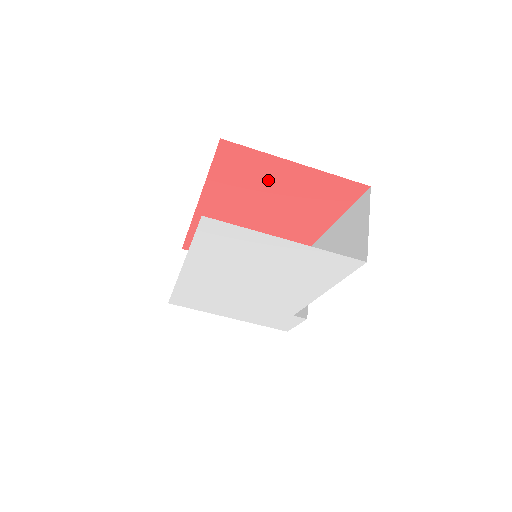
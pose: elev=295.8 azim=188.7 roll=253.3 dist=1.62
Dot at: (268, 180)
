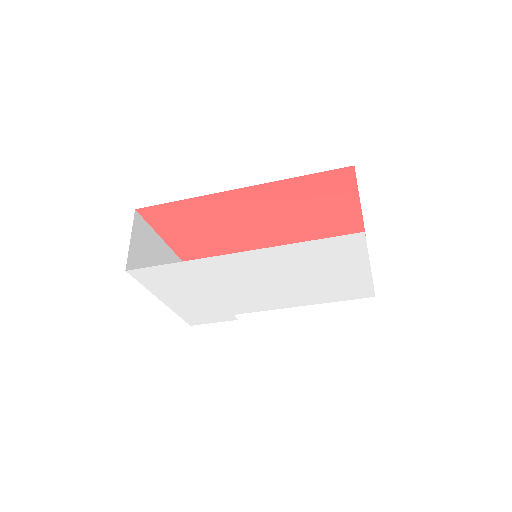
Dot at: (325, 205)
